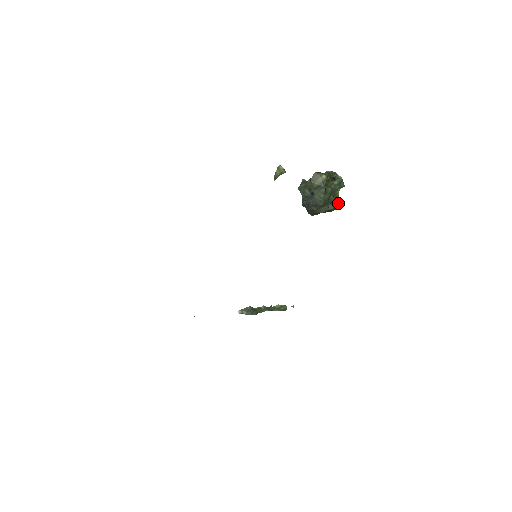
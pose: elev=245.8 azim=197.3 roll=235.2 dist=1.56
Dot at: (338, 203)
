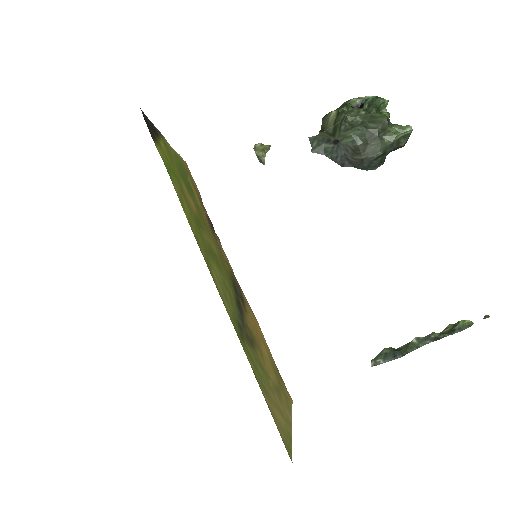
Dot at: (400, 126)
